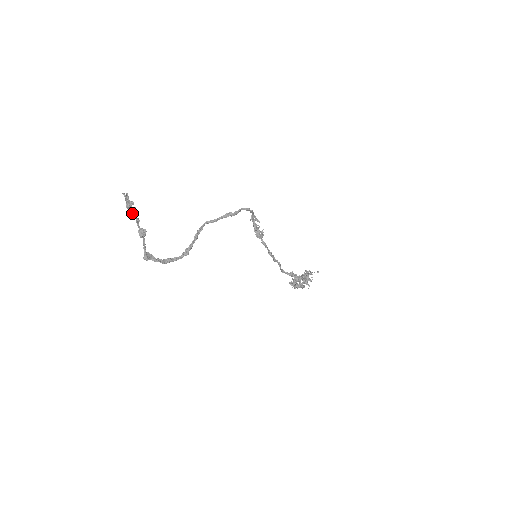
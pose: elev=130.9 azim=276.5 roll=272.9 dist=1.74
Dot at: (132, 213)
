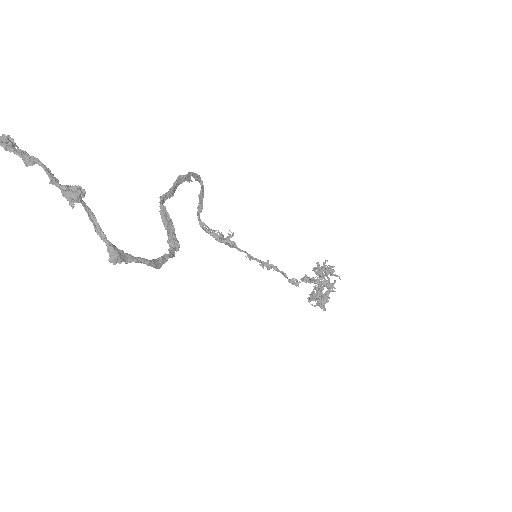
Dot at: (25, 163)
